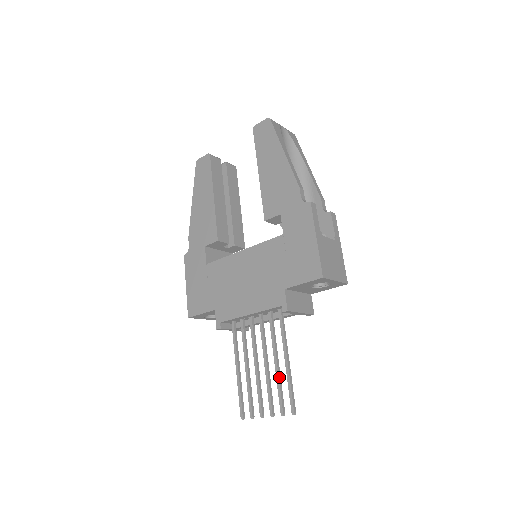
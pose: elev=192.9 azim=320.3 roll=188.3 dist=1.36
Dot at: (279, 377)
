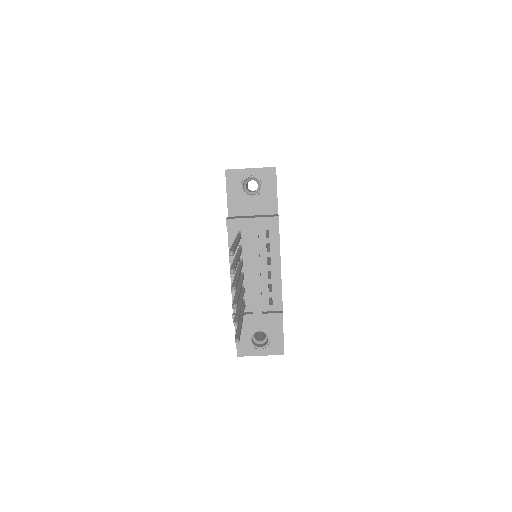
Dot at: (235, 261)
